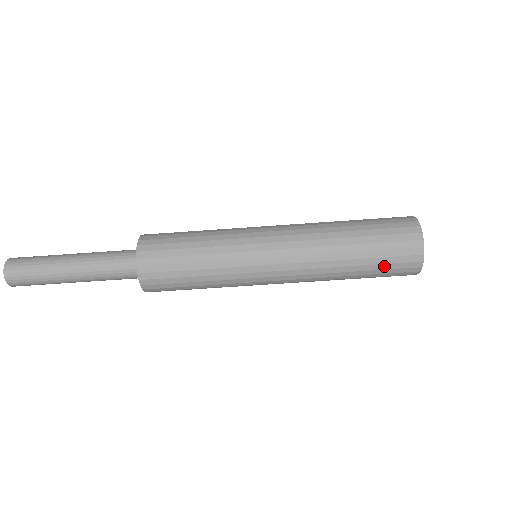
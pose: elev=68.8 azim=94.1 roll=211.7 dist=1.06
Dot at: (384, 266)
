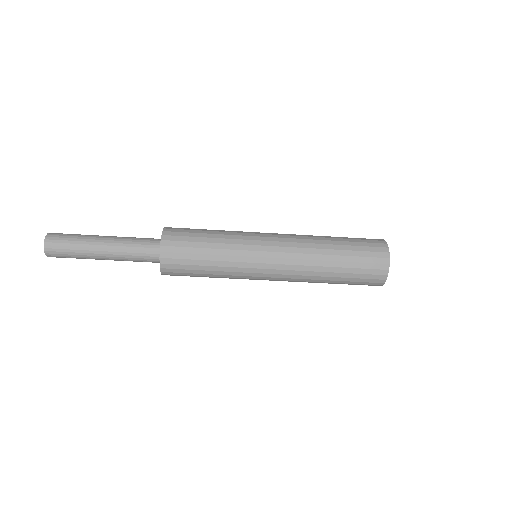
Dot at: (356, 279)
